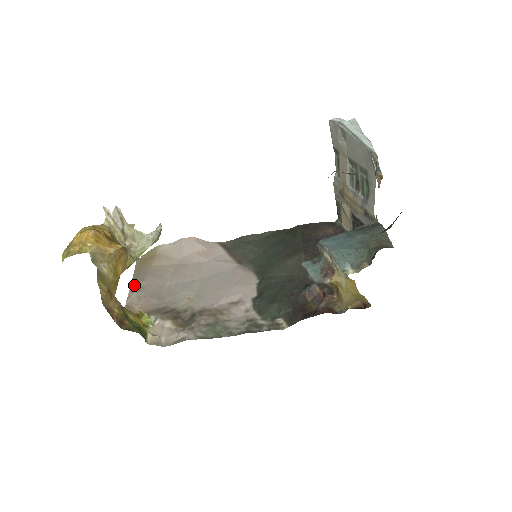
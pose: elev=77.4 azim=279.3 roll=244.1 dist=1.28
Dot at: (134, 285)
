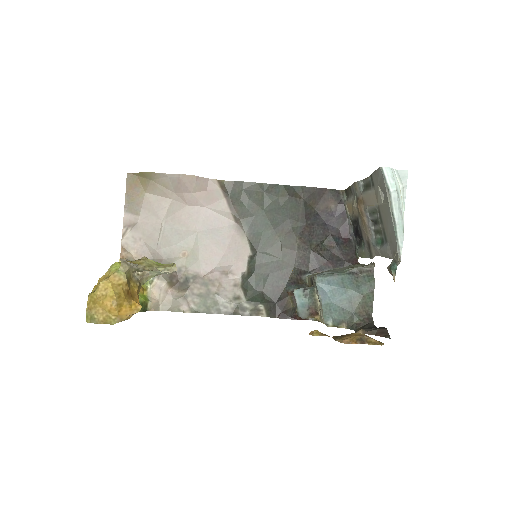
Dot at: (128, 218)
